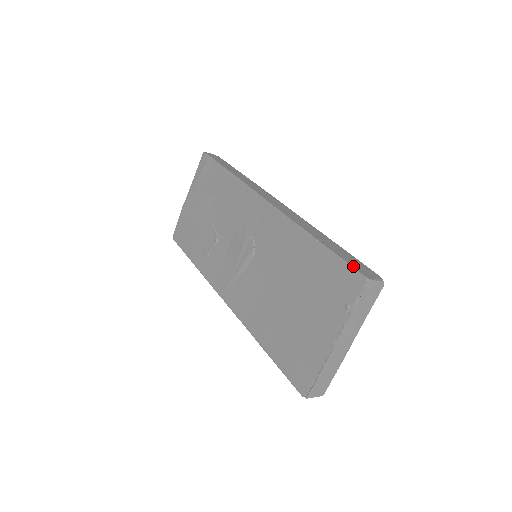
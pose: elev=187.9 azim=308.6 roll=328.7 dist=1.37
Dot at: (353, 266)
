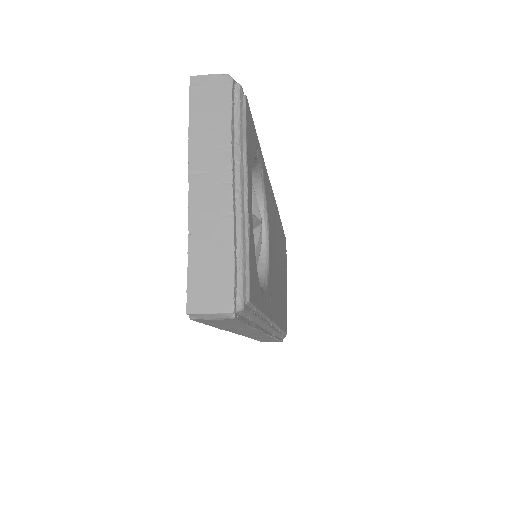
Dot at: occluded
